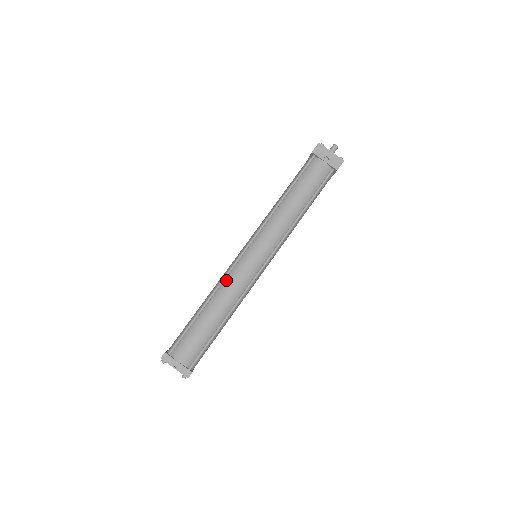
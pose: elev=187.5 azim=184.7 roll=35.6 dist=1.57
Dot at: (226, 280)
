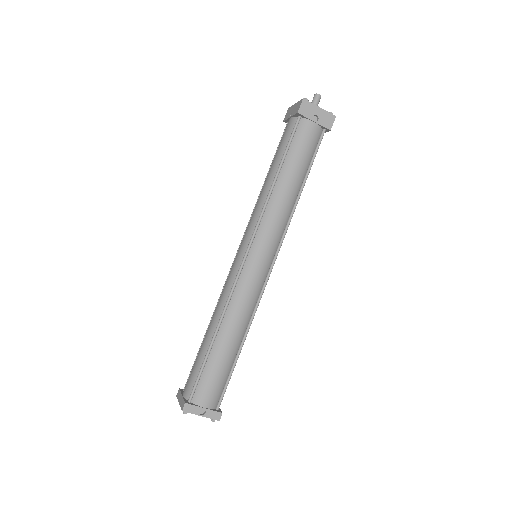
Dot at: (233, 298)
